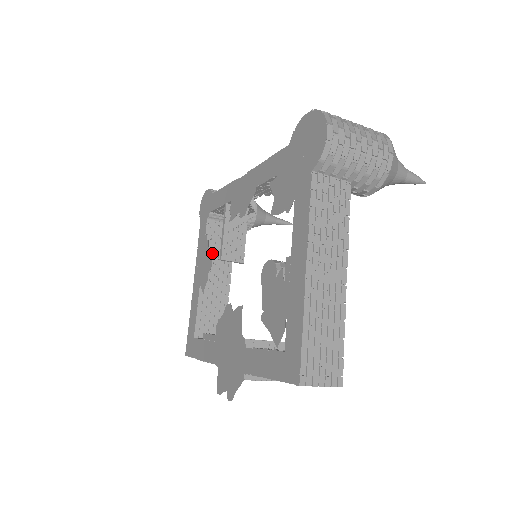
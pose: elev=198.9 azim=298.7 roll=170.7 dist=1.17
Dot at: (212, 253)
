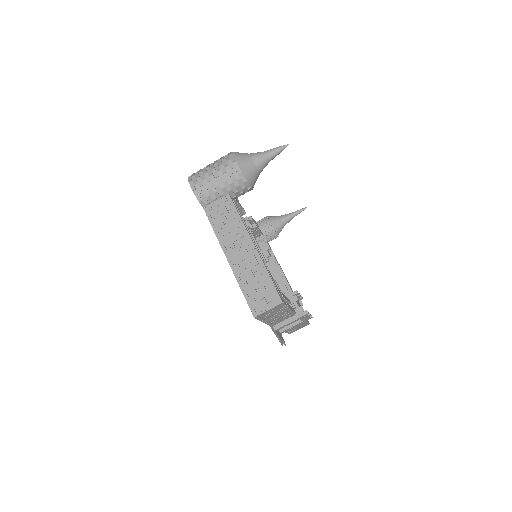
Dot at: occluded
